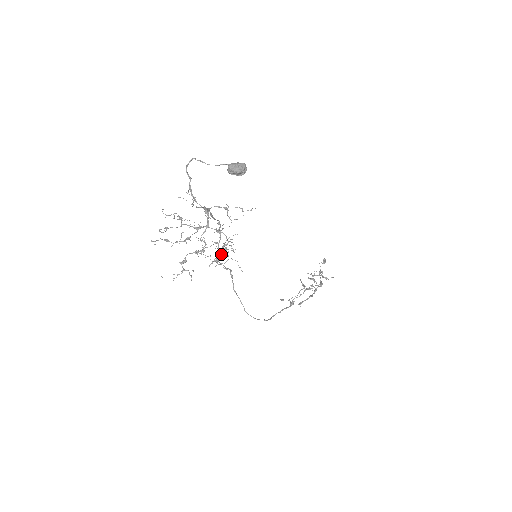
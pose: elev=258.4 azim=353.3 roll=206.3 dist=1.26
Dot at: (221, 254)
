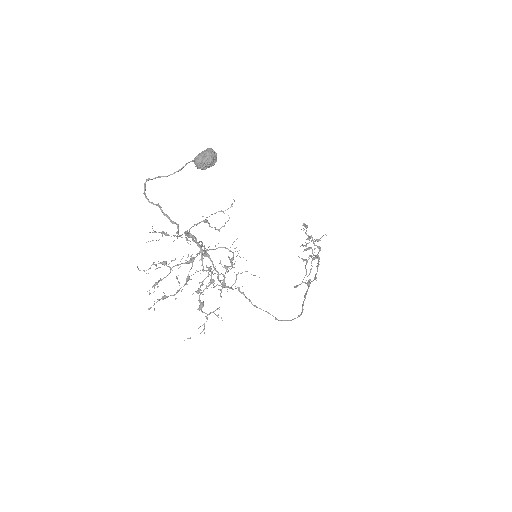
Dot at: (224, 276)
